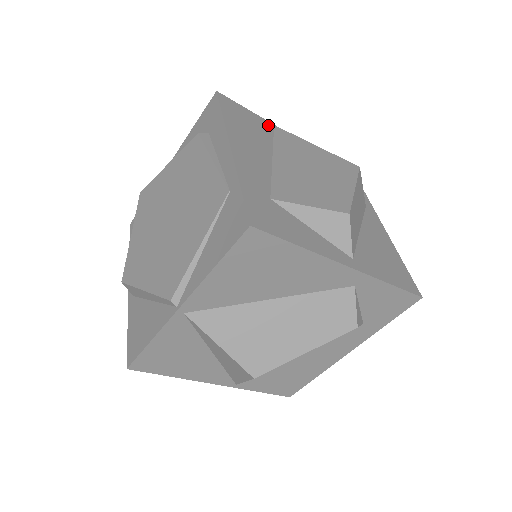
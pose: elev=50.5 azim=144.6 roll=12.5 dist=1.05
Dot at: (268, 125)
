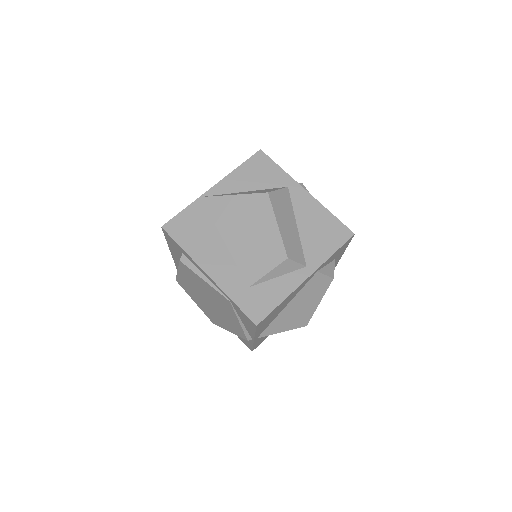
Dot at: (199, 206)
